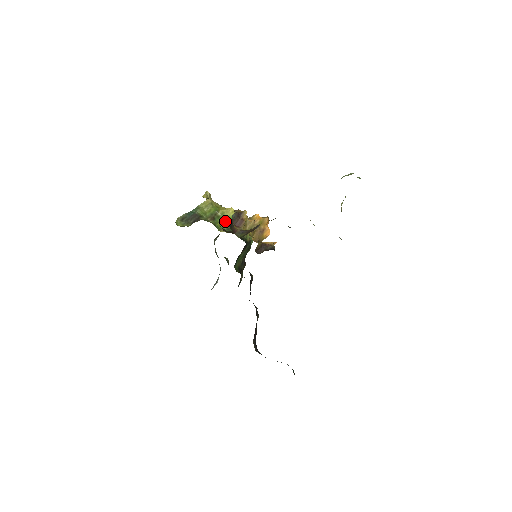
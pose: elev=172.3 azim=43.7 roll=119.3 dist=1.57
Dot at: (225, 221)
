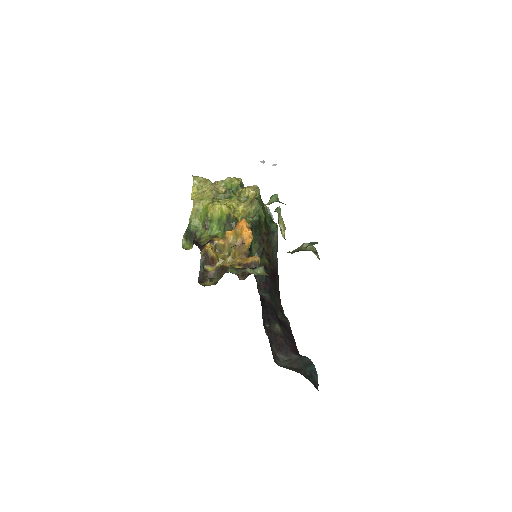
Dot at: (218, 222)
